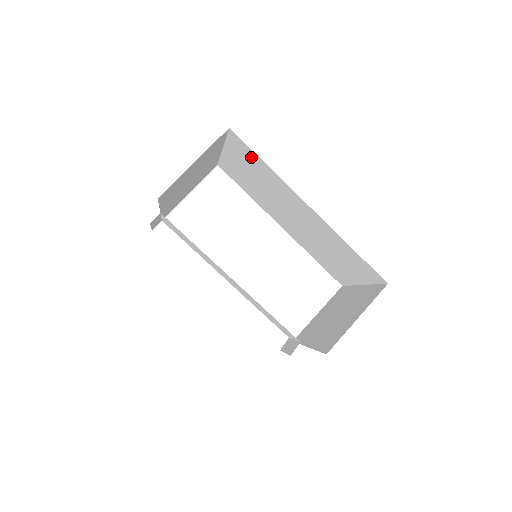
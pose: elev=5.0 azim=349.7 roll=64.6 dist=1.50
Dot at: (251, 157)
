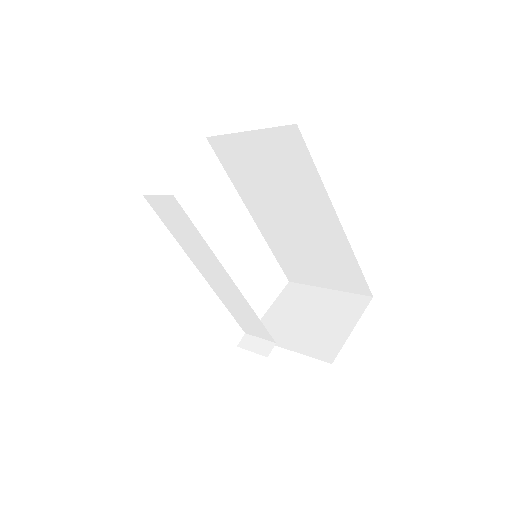
Dot at: (297, 157)
